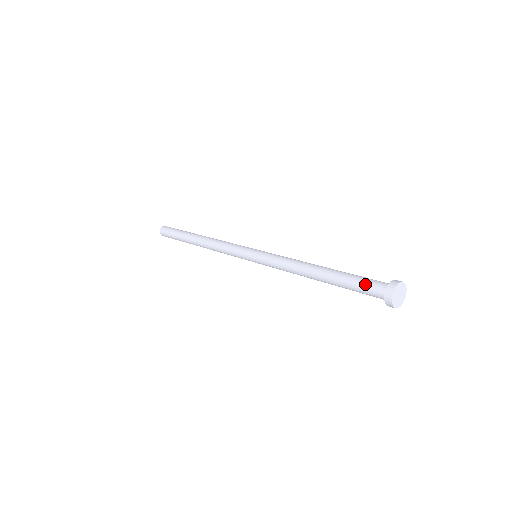
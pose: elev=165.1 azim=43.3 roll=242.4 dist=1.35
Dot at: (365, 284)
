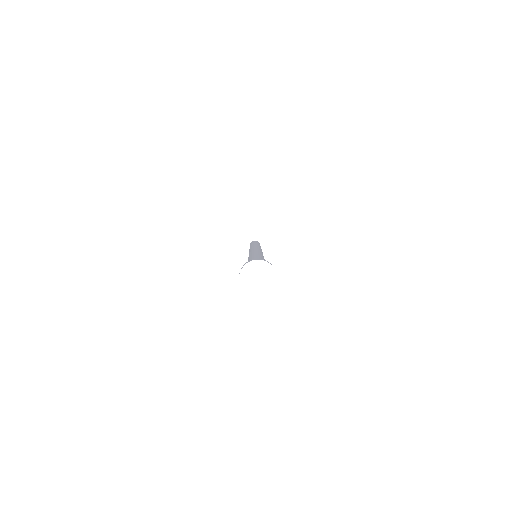
Dot at: occluded
